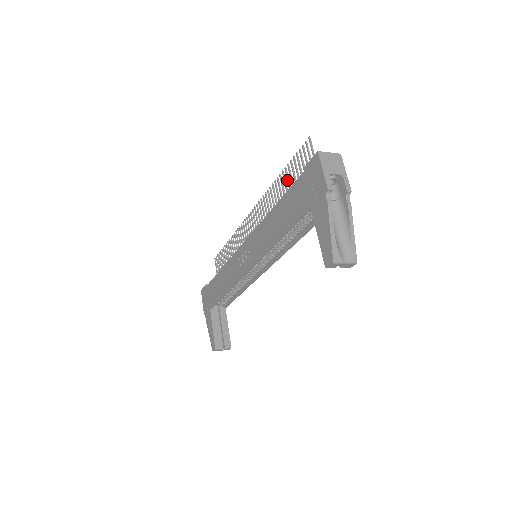
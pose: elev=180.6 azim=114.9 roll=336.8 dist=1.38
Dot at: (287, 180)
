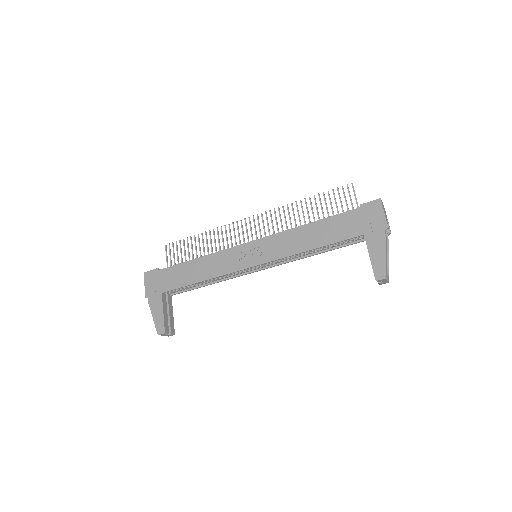
Dot at: (316, 206)
